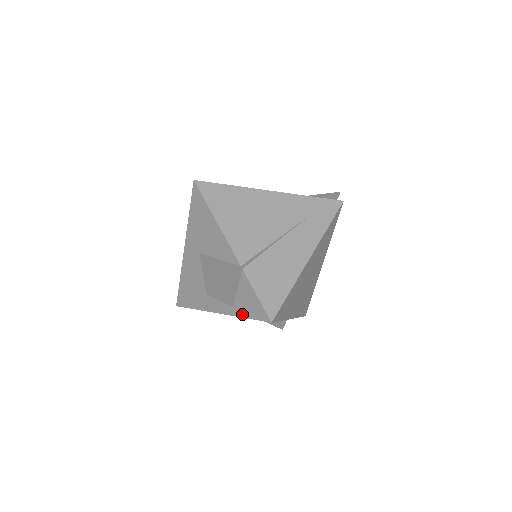
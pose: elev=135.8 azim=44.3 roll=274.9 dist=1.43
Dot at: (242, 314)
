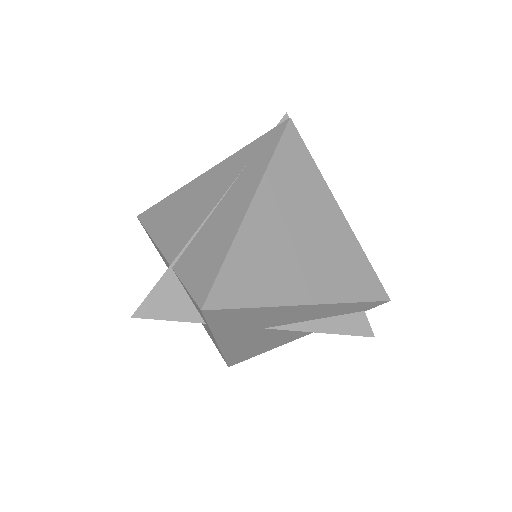
Dot at: (207, 325)
